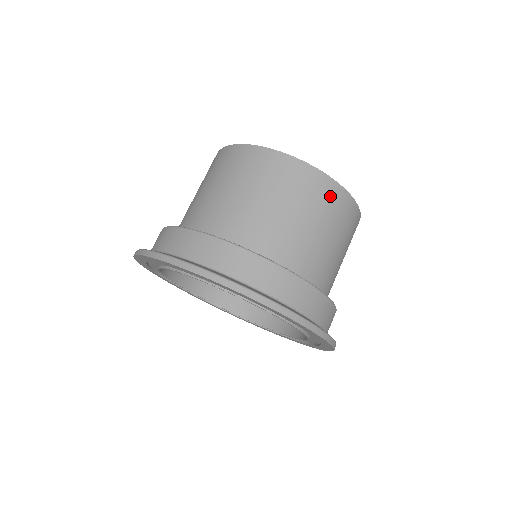
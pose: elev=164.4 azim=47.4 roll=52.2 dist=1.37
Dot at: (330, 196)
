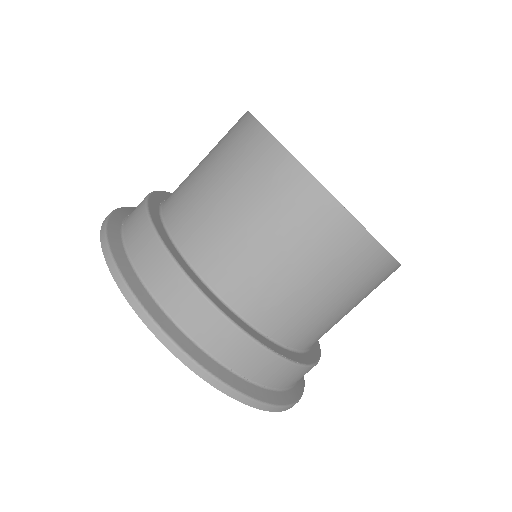
Dot at: (374, 270)
